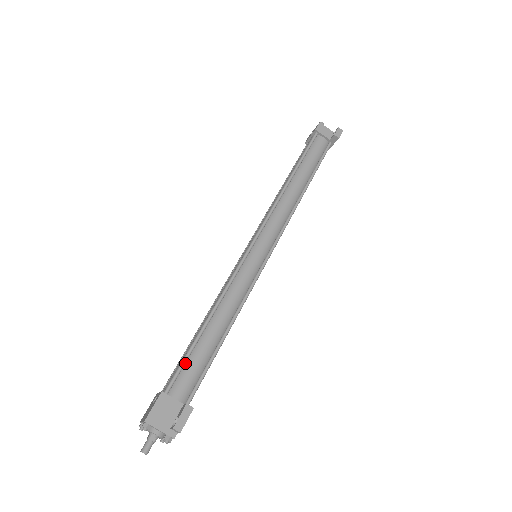
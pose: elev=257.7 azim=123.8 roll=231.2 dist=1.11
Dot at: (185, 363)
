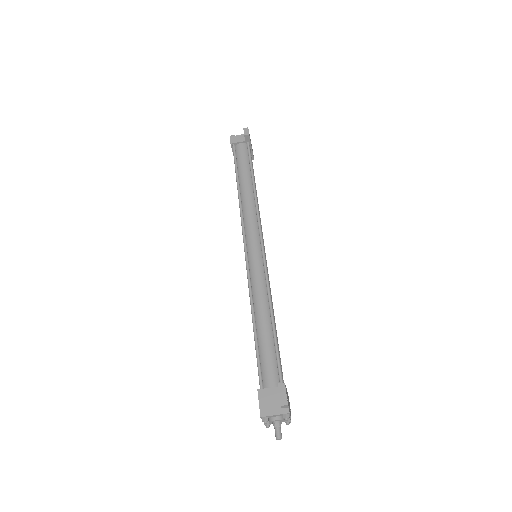
Dot at: (260, 361)
